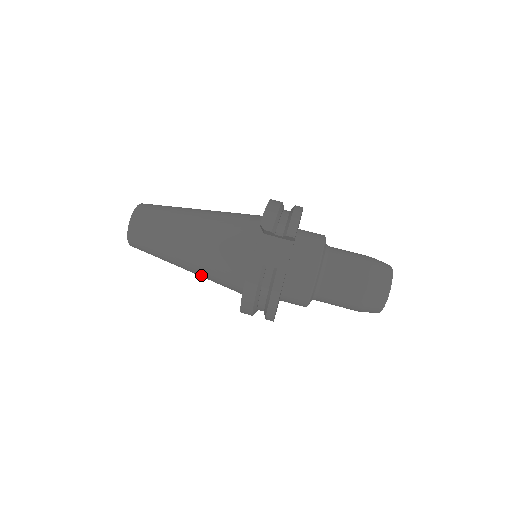
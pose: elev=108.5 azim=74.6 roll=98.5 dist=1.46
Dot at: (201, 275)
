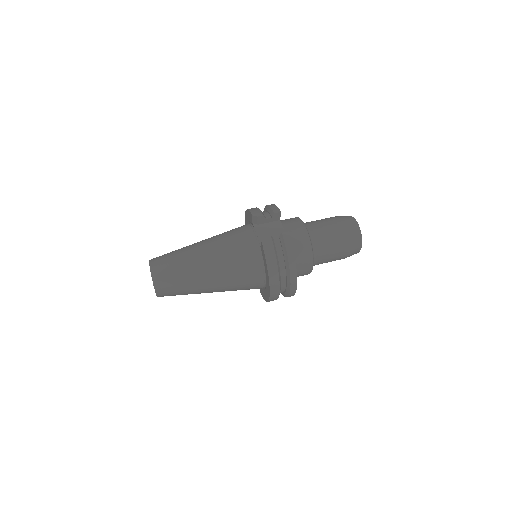
Dot at: (225, 284)
